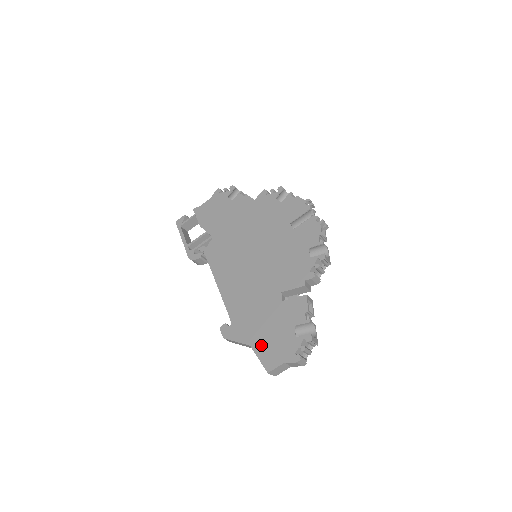
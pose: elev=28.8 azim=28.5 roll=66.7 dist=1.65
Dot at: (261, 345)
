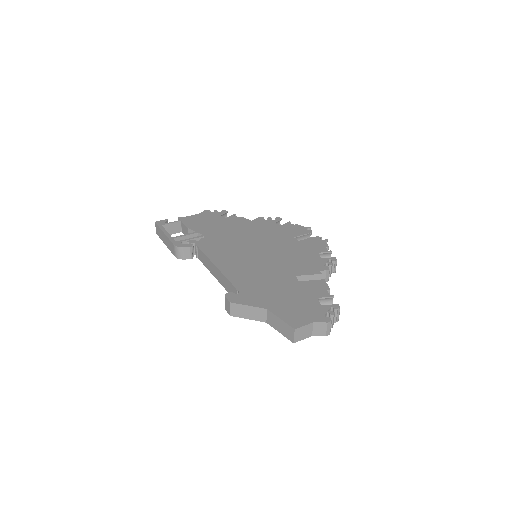
Dot at: (281, 309)
